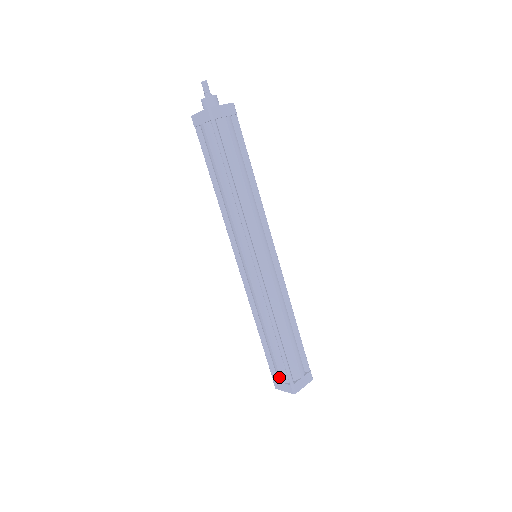
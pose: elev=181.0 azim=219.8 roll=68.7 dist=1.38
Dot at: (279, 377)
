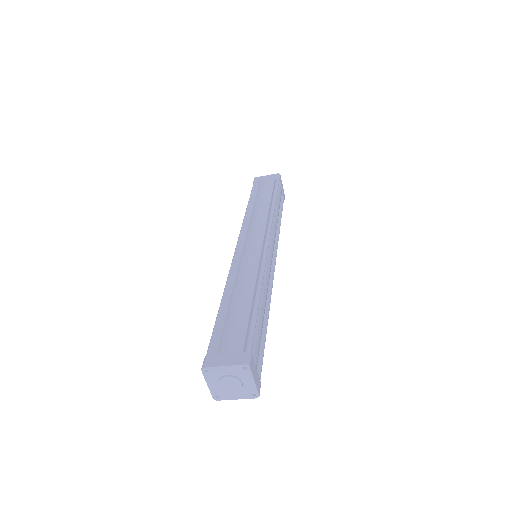
Dot at: (226, 348)
